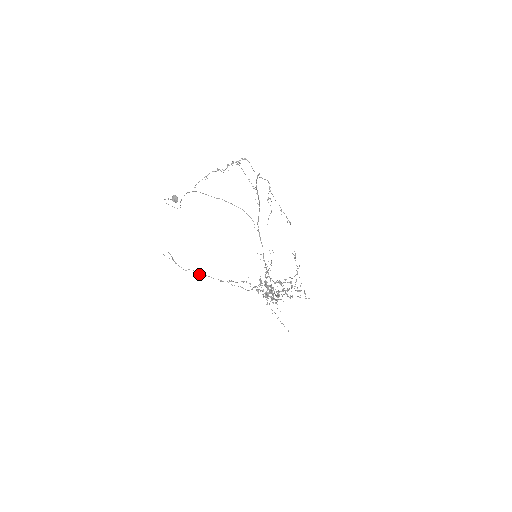
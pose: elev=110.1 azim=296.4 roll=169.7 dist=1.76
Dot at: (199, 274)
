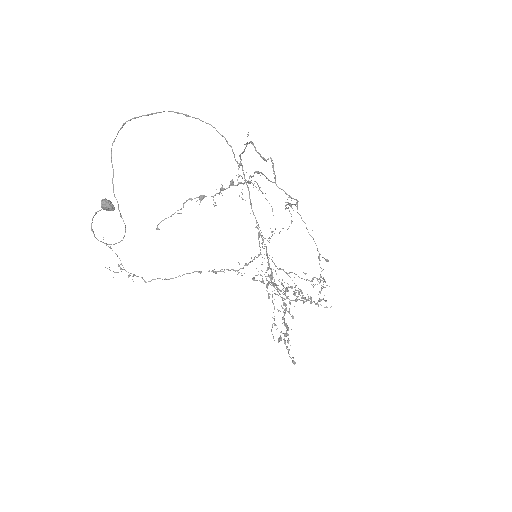
Dot at: (169, 279)
